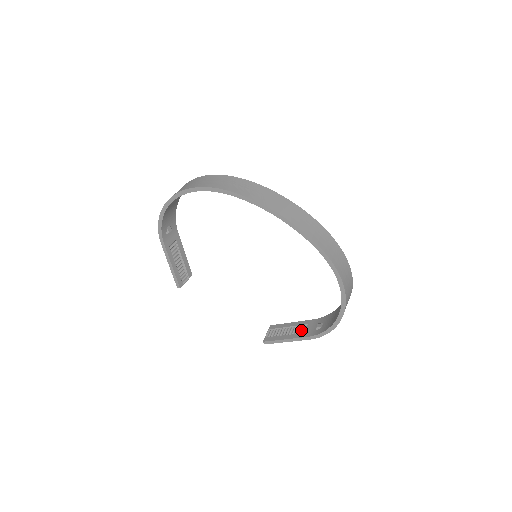
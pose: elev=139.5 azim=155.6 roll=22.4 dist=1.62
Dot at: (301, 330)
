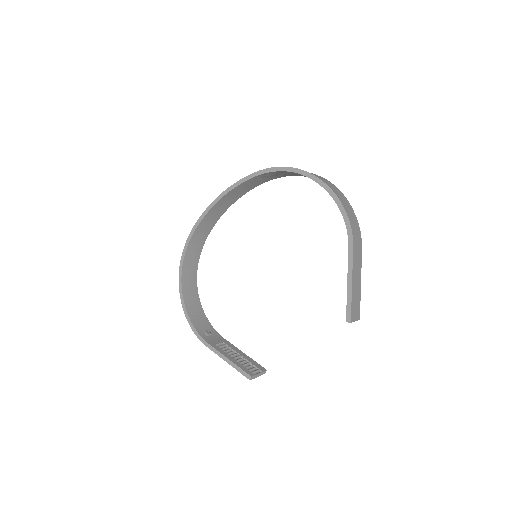
Dot at: occluded
